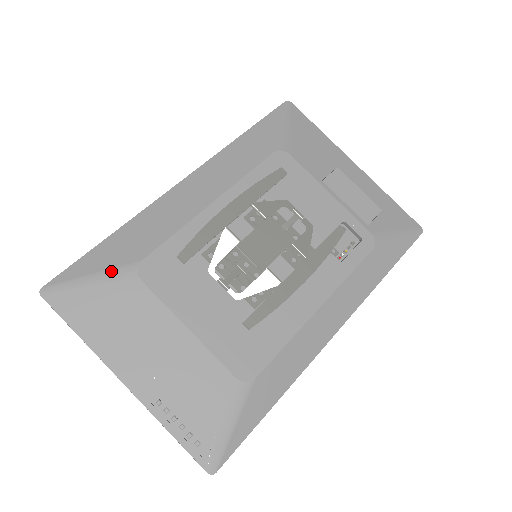
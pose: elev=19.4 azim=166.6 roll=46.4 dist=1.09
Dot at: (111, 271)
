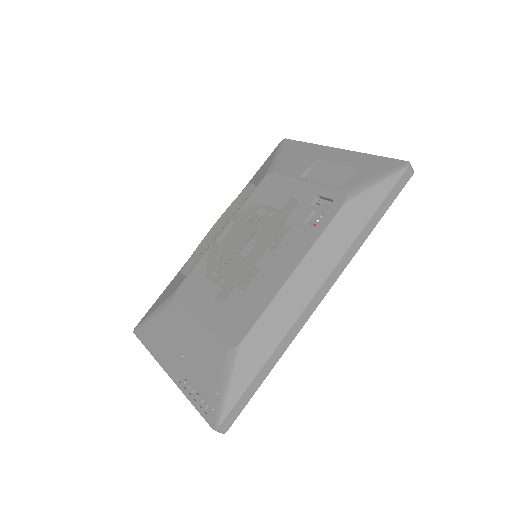
Dot at: (163, 303)
